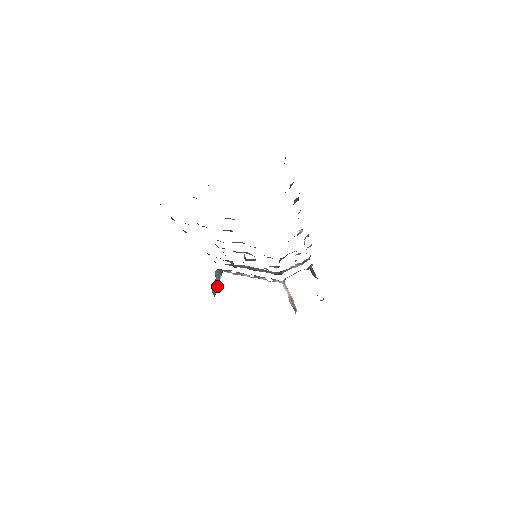
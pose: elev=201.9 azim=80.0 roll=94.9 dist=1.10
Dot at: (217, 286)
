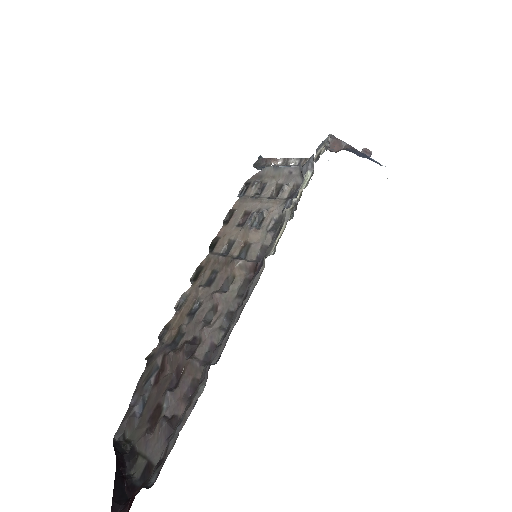
Dot at: occluded
